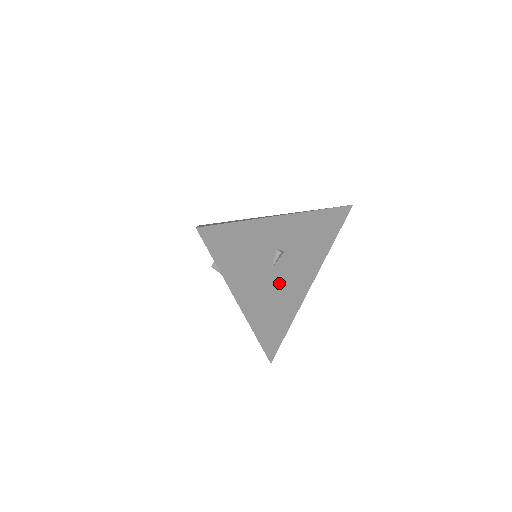
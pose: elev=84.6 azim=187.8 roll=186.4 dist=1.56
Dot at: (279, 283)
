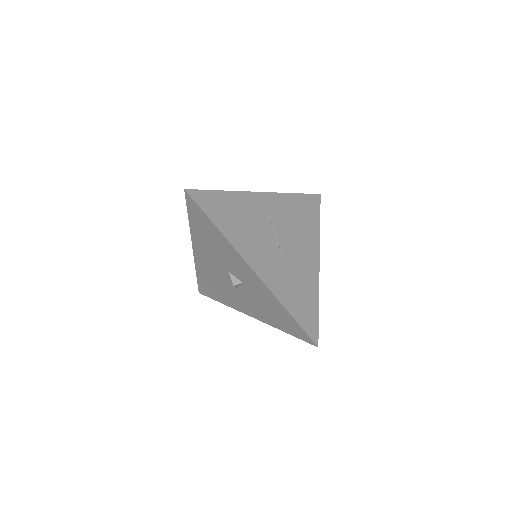
Dot at: occluded
